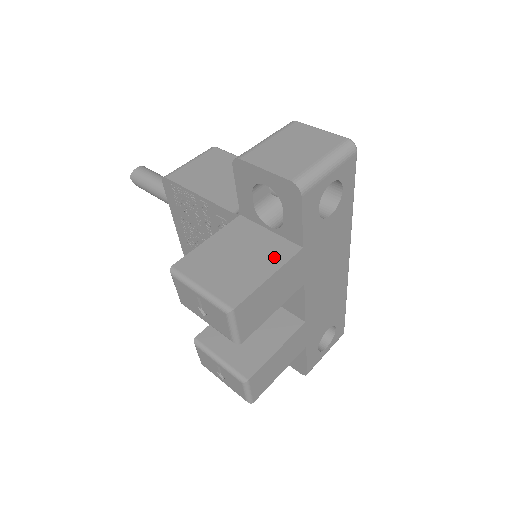
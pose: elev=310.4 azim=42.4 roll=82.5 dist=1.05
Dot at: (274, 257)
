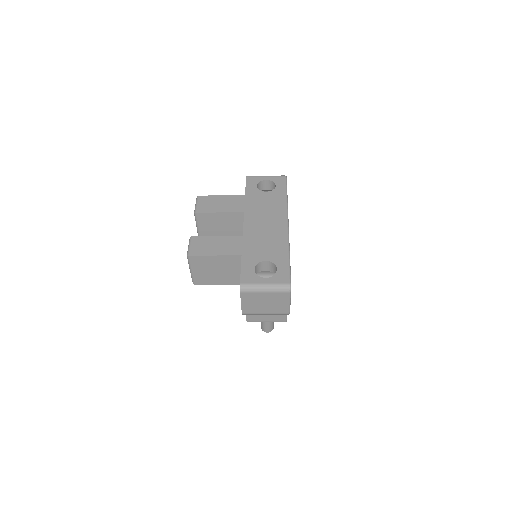
Dot at: occluded
